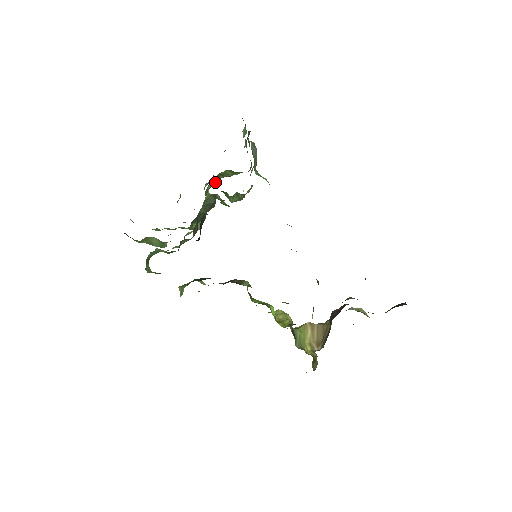
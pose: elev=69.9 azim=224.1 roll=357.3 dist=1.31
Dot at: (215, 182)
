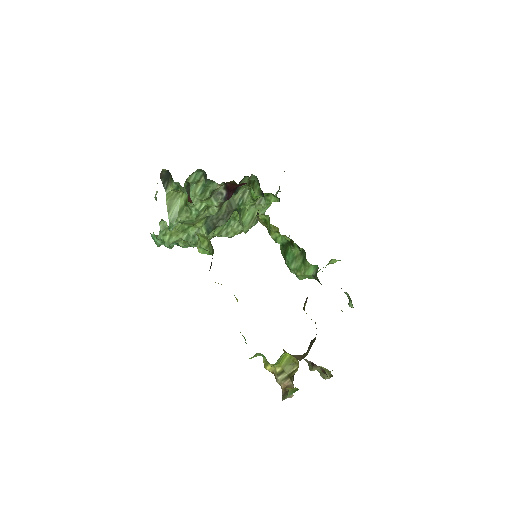
Dot at: (218, 233)
